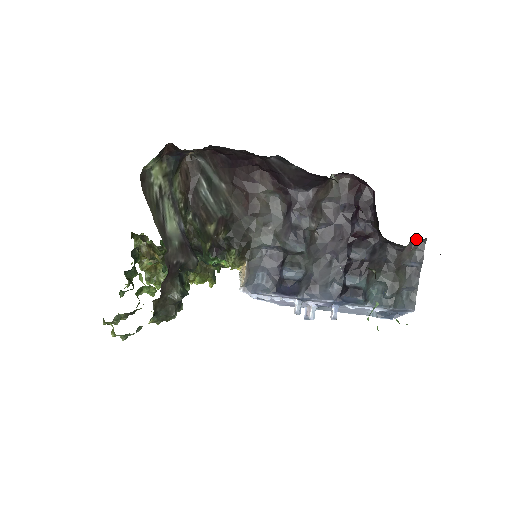
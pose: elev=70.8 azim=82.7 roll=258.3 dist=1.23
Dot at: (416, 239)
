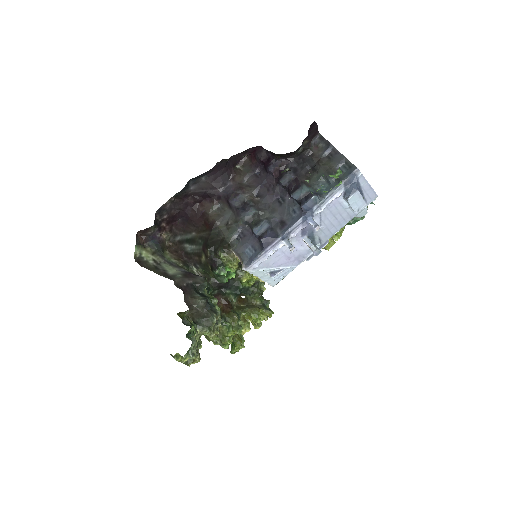
Dot at: (314, 140)
